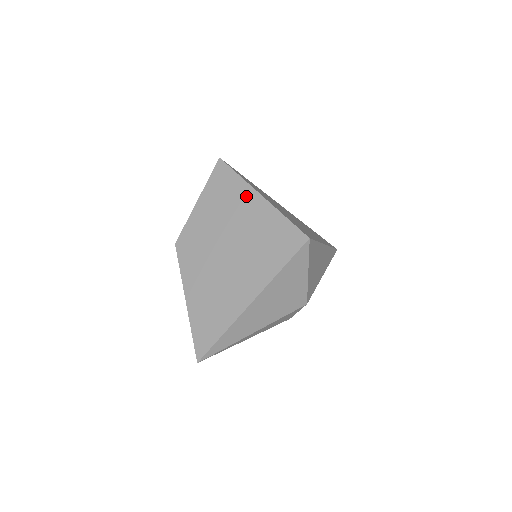
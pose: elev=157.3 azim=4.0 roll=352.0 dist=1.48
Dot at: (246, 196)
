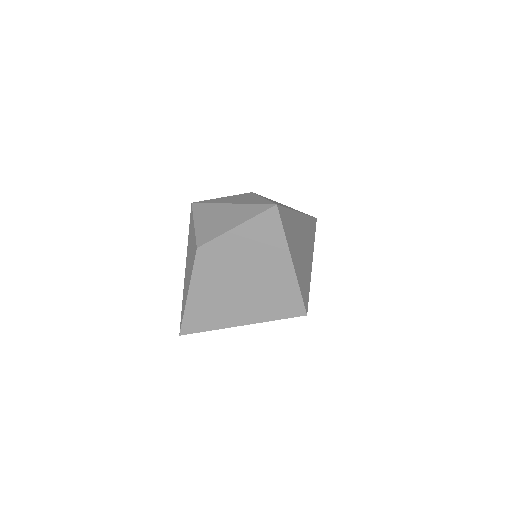
Dot at: (280, 255)
